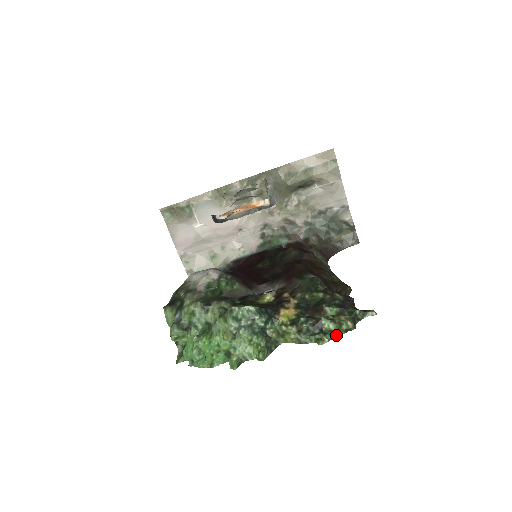
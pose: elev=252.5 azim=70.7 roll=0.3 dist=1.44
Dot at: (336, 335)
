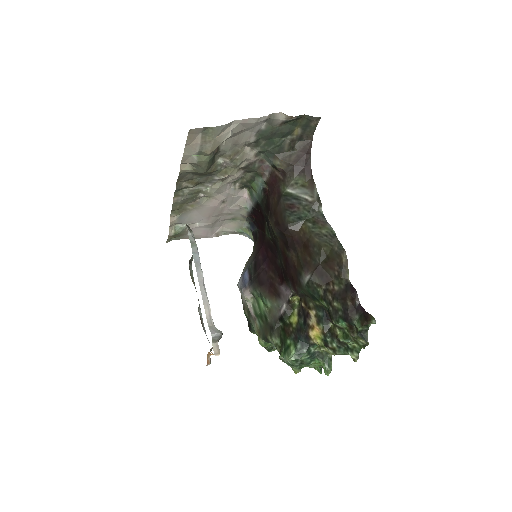
Dot at: occluded
